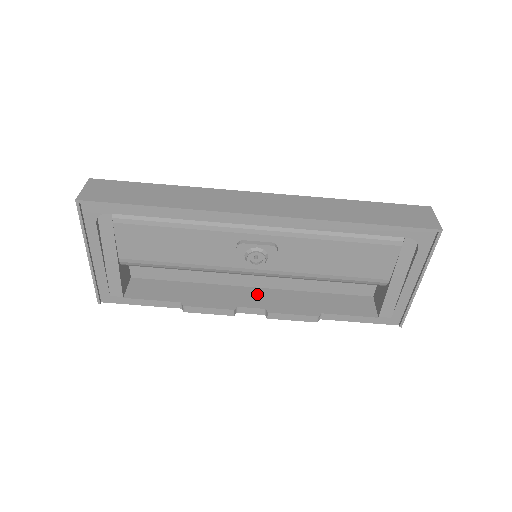
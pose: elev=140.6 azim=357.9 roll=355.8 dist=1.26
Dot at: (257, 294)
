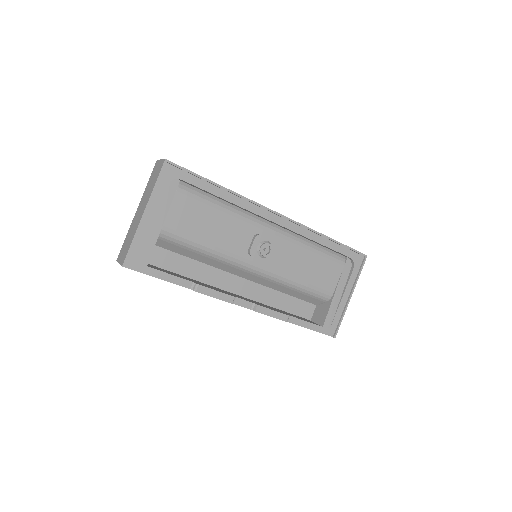
Dot at: (241, 297)
